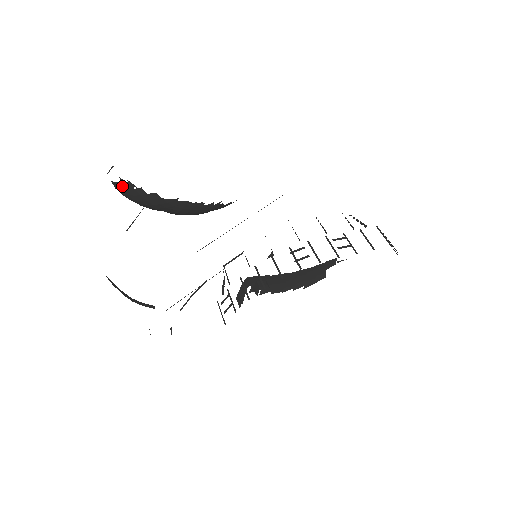
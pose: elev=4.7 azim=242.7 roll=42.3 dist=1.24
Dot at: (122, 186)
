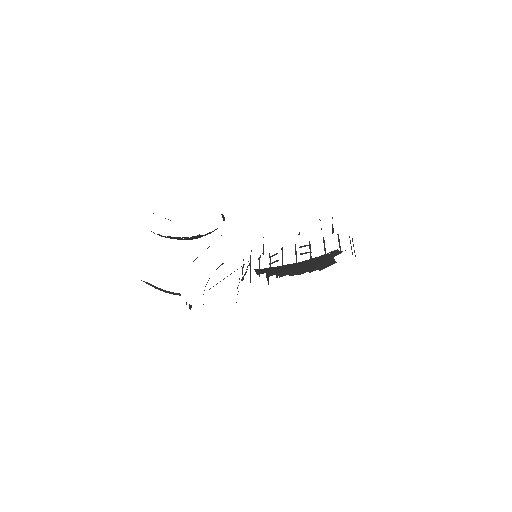
Dot at: occluded
